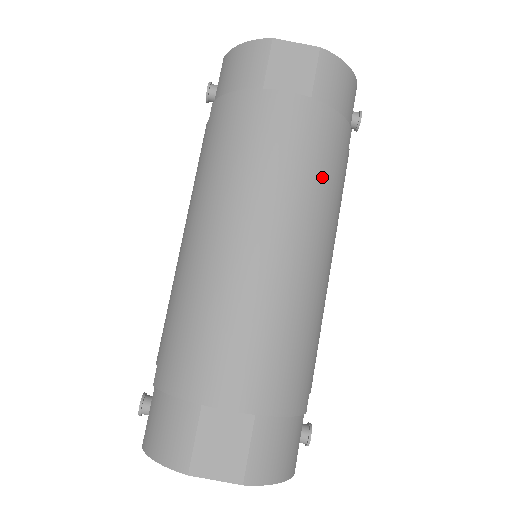
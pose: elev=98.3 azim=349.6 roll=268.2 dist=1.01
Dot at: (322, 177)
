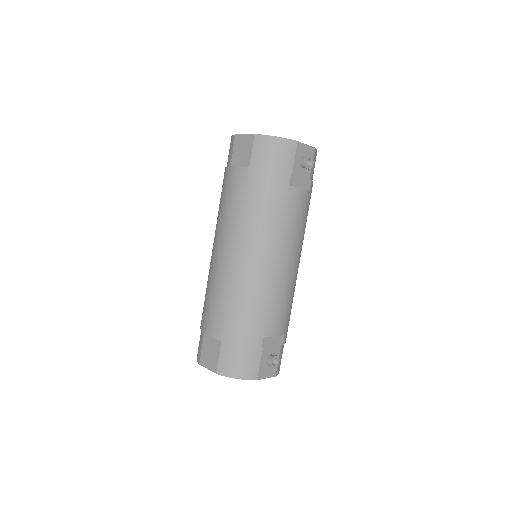
Dot at: (257, 212)
